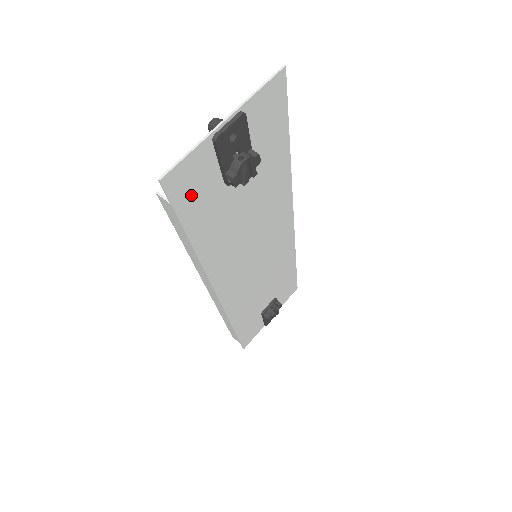
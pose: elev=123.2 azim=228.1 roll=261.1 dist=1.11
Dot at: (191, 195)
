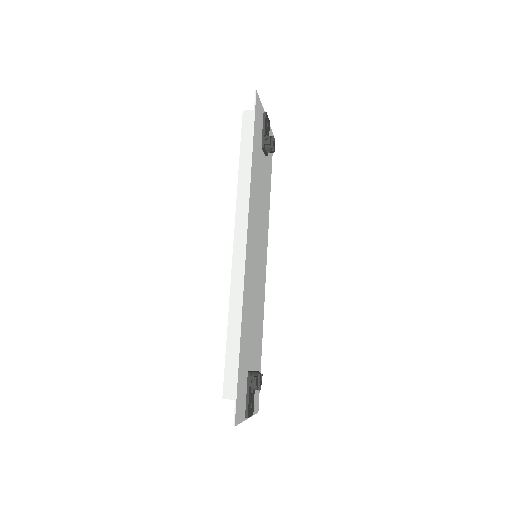
Dot at: (257, 122)
